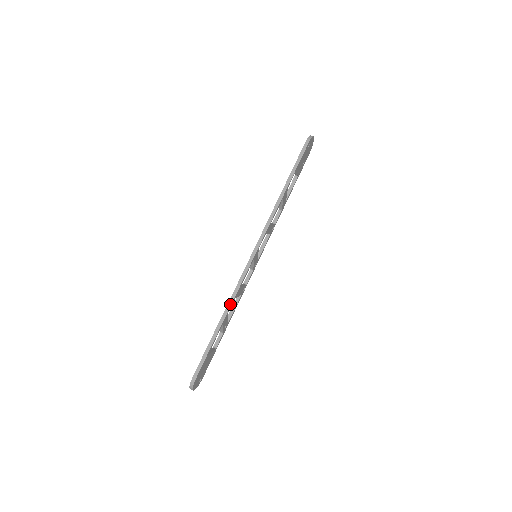
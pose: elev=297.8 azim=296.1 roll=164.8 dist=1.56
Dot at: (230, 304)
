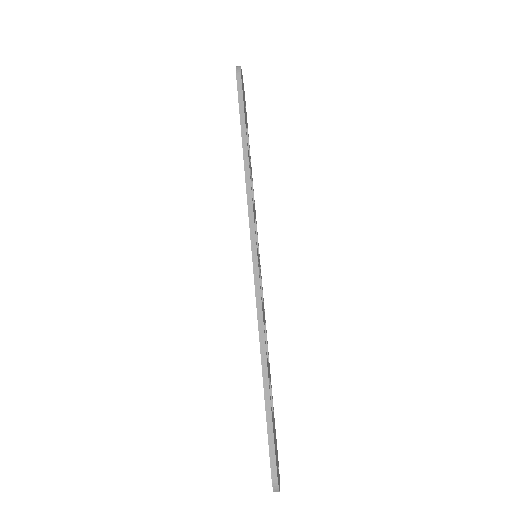
Dot at: (263, 339)
